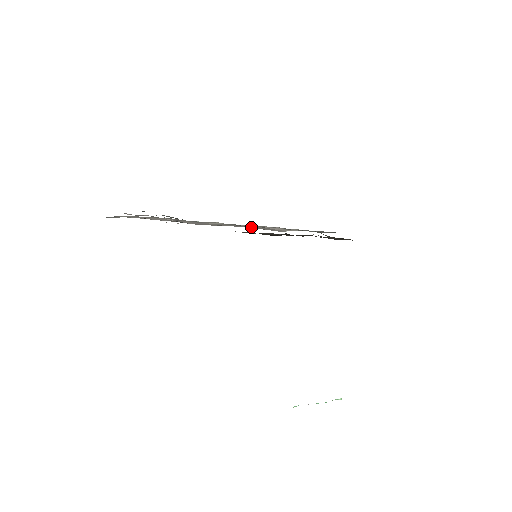
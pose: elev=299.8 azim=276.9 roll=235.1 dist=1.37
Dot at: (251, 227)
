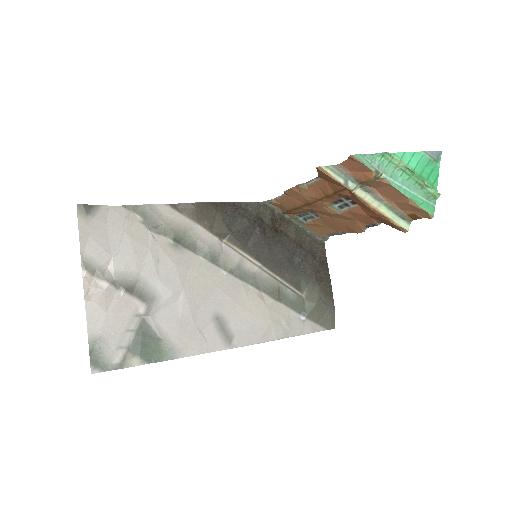
Dot at: (238, 299)
